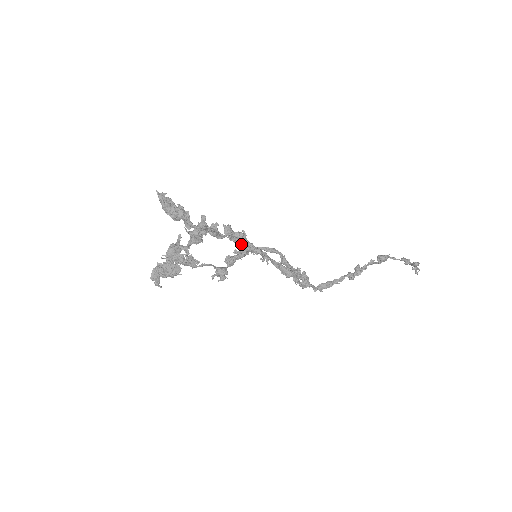
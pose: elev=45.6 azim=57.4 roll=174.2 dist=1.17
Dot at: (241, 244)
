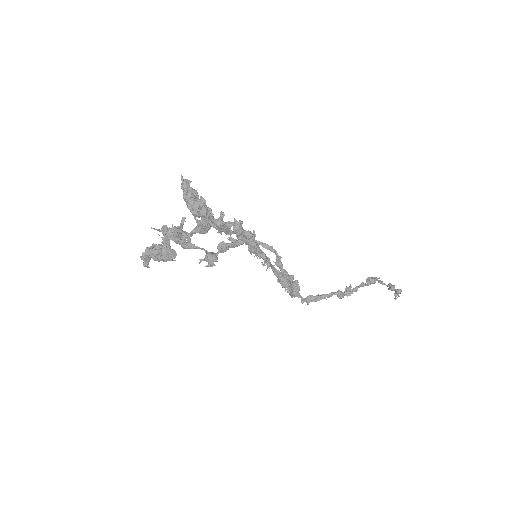
Dot at: (247, 244)
